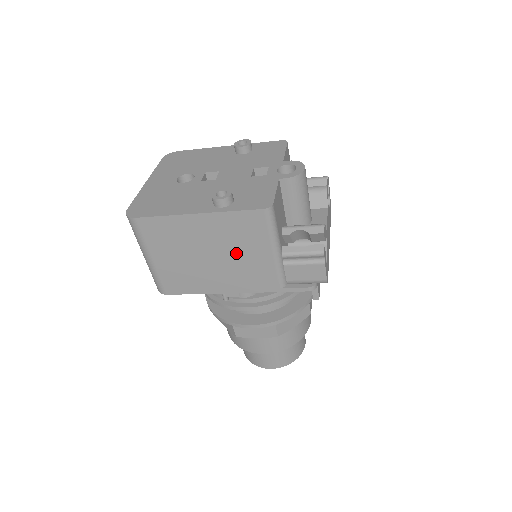
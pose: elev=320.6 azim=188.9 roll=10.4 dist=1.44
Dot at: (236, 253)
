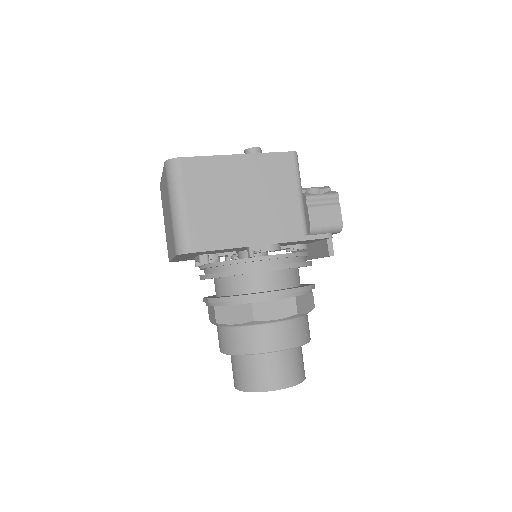
Dot at: (268, 196)
